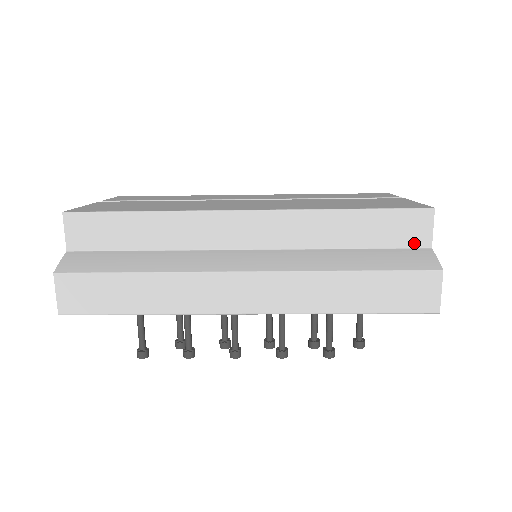
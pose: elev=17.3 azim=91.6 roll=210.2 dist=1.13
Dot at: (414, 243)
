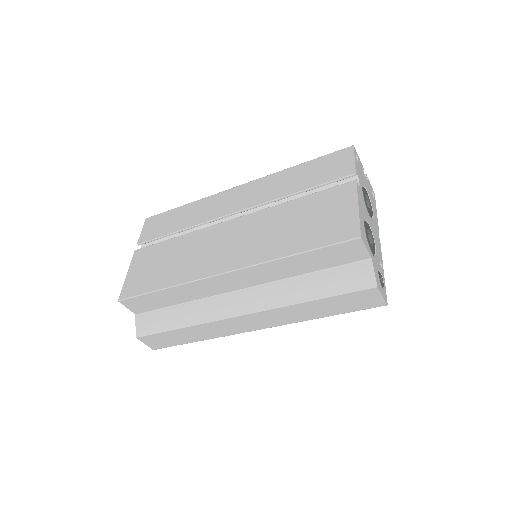
Dot at: (356, 259)
